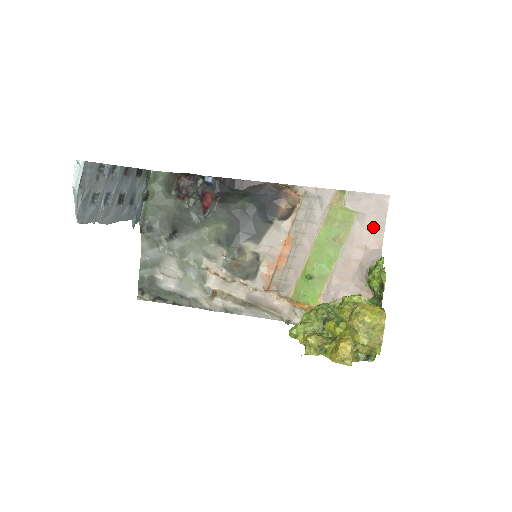
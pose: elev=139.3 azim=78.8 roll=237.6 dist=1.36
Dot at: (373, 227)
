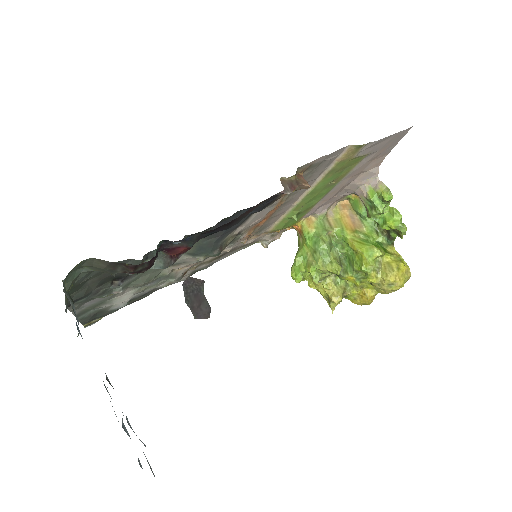
Dot at: (378, 156)
